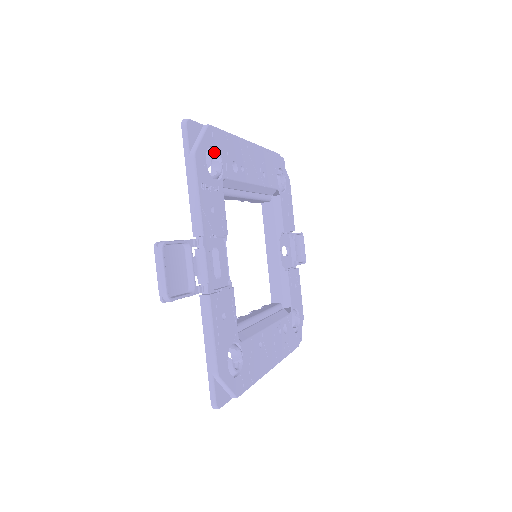
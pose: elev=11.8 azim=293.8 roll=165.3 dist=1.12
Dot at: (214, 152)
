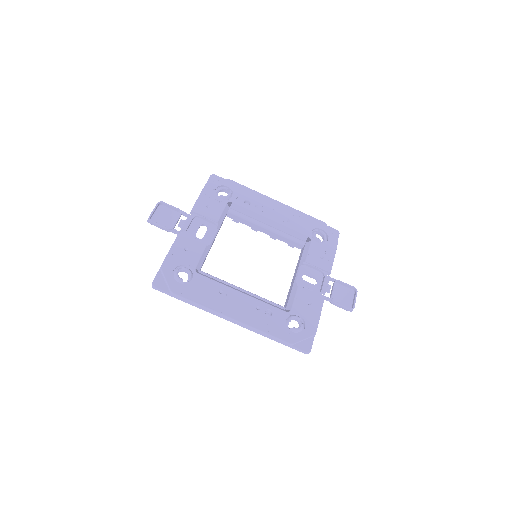
Dot at: (225, 188)
